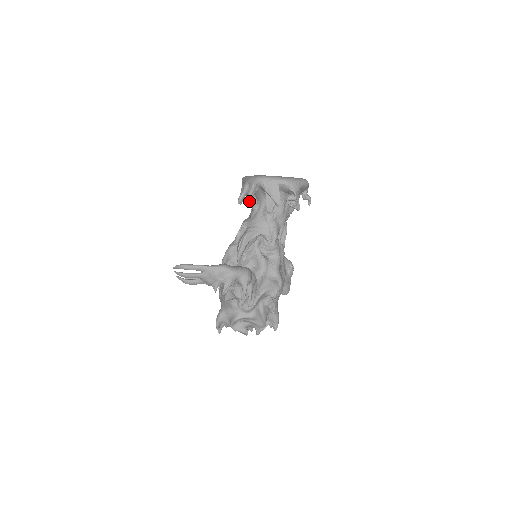
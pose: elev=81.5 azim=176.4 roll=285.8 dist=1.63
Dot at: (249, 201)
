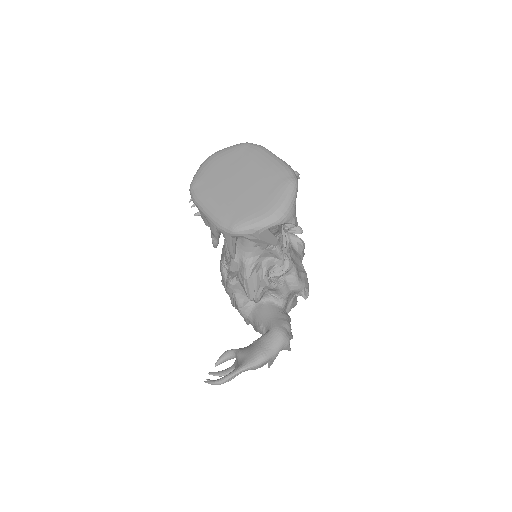
Dot at: (234, 253)
